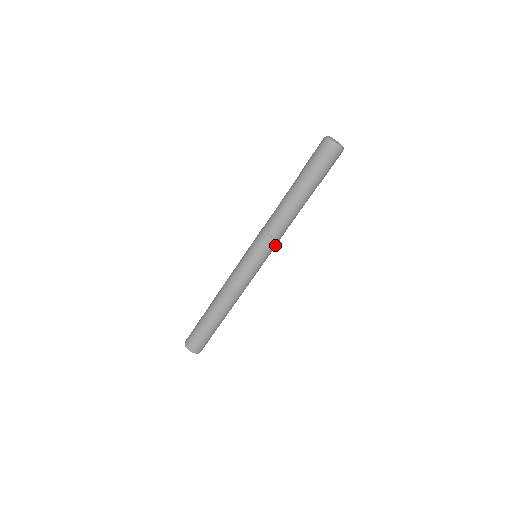
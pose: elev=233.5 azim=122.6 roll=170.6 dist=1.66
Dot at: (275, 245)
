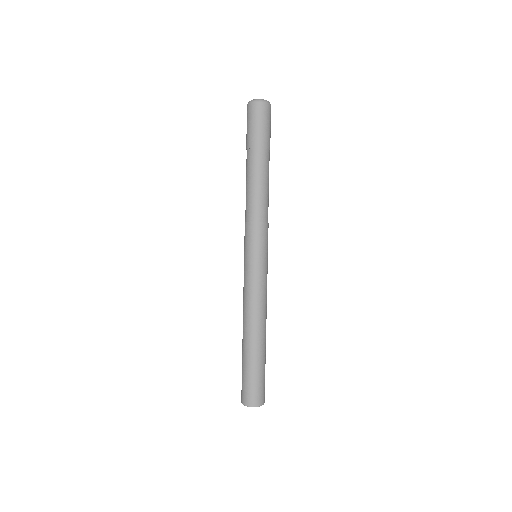
Dot at: (265, 231)
